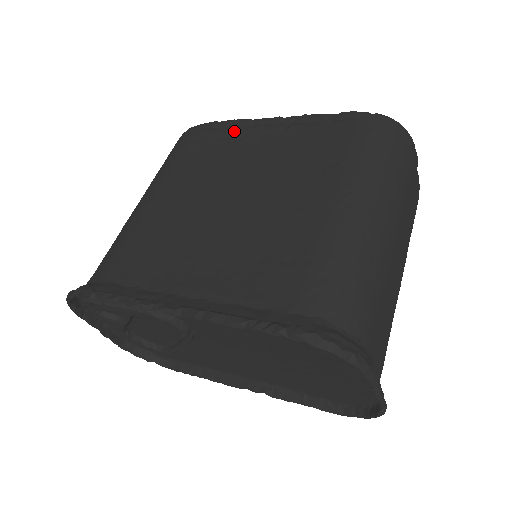
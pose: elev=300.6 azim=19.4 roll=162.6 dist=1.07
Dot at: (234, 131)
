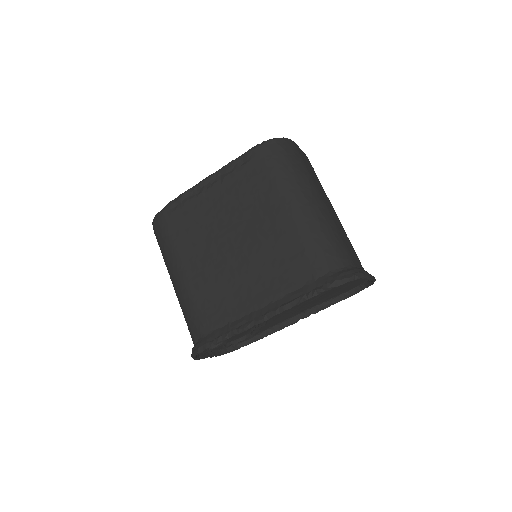
Dot at: (190, 202)
